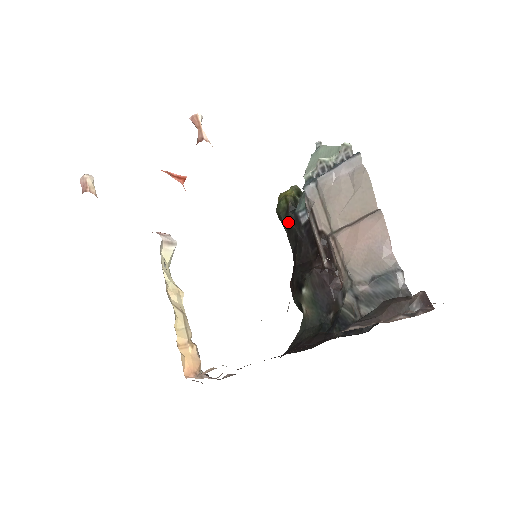
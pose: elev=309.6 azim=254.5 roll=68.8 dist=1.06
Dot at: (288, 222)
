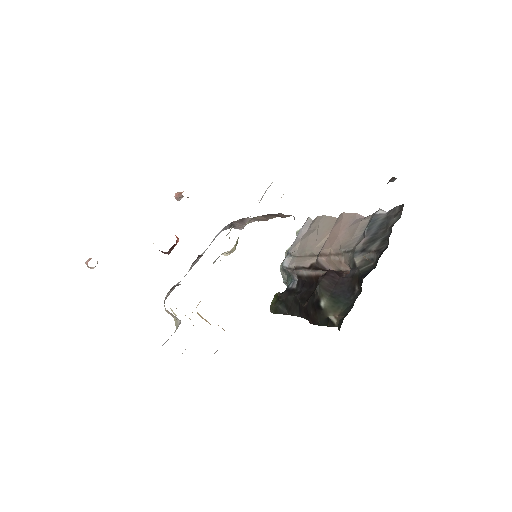
Dot at: (284, 301)
